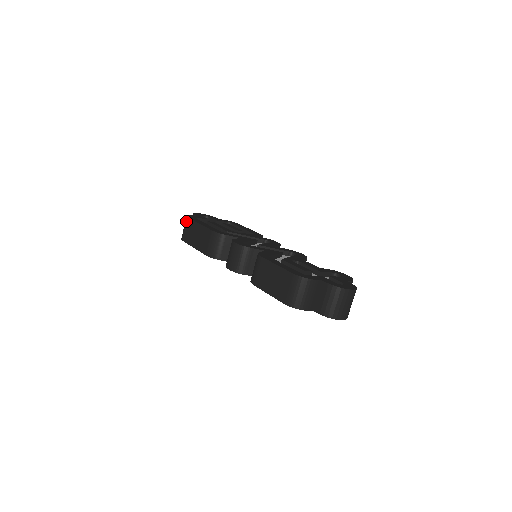
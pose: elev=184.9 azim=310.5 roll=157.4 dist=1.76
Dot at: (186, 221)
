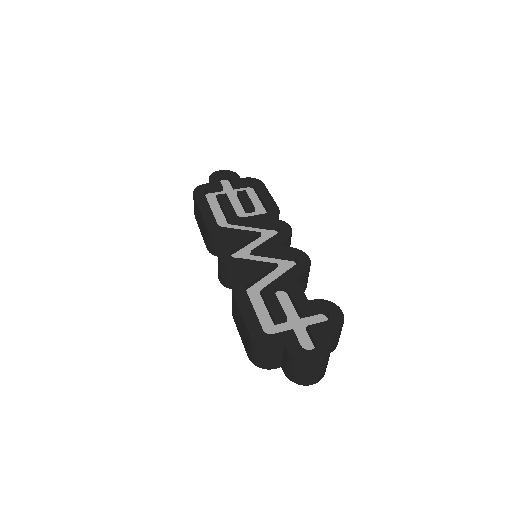
Dot at: (193, 198)
